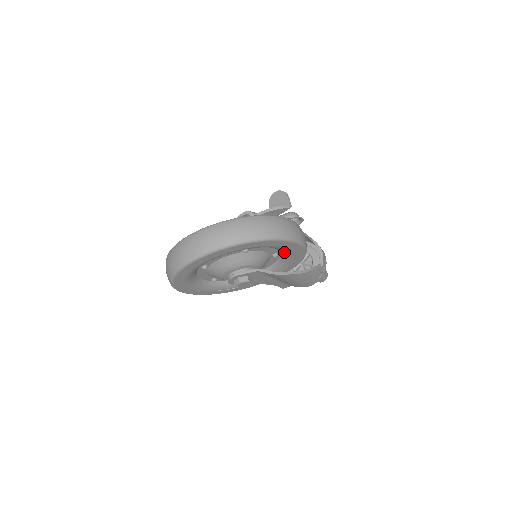
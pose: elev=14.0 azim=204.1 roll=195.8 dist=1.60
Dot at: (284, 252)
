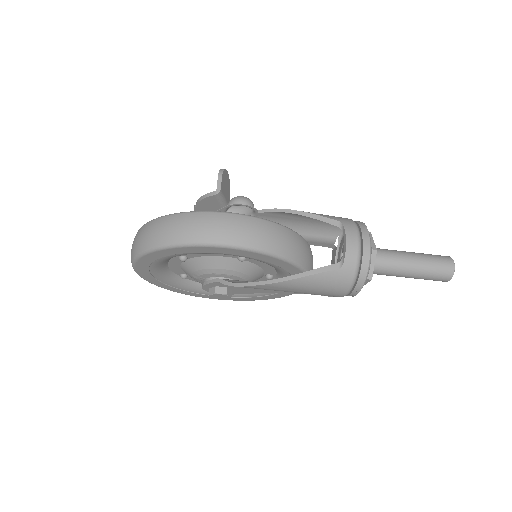
Dot at: occluded
